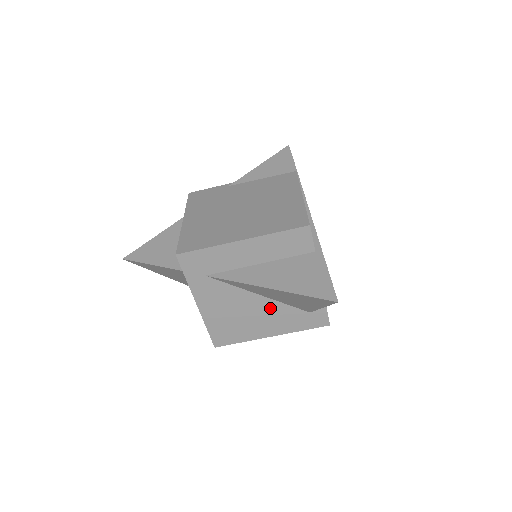
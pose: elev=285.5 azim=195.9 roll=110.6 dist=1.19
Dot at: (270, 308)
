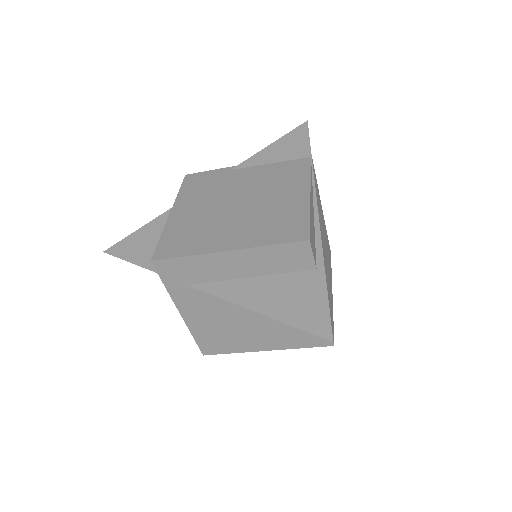
Dot at: (264, 323)
